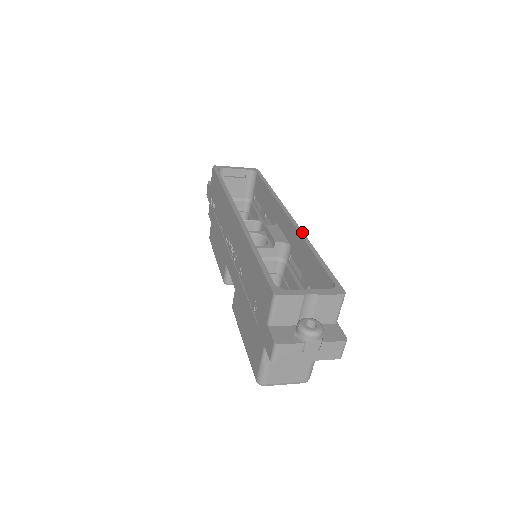
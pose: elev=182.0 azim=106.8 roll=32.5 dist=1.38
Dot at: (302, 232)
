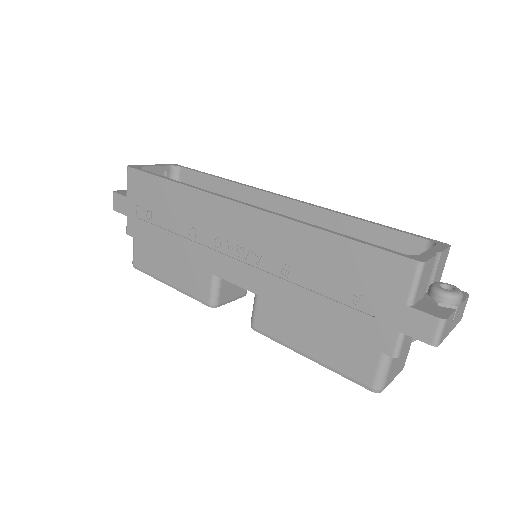
Dot at: (322, 207)
